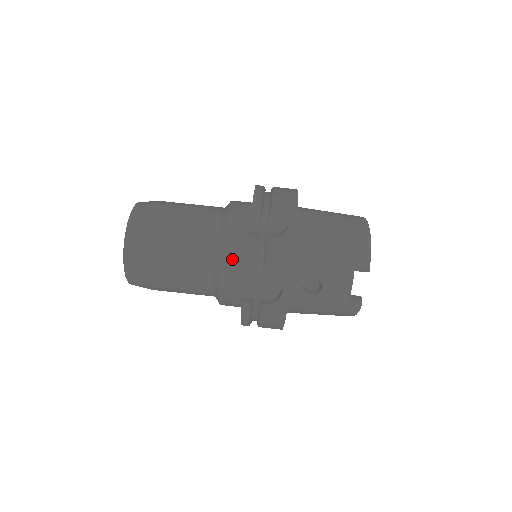
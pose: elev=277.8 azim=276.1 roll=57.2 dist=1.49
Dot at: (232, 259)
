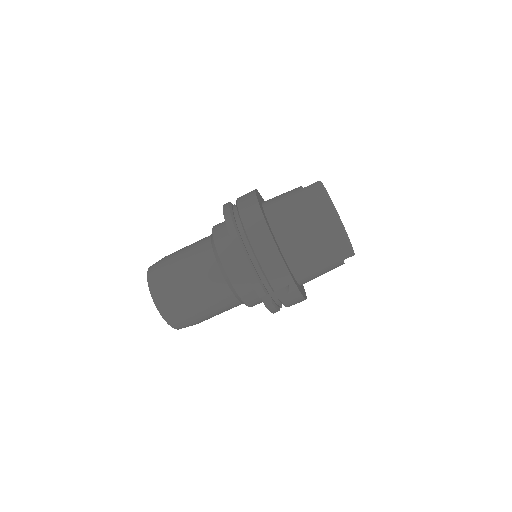
Dot at: (256, 303)
